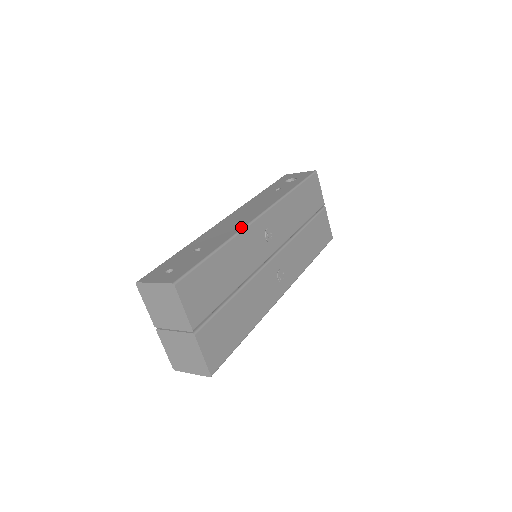
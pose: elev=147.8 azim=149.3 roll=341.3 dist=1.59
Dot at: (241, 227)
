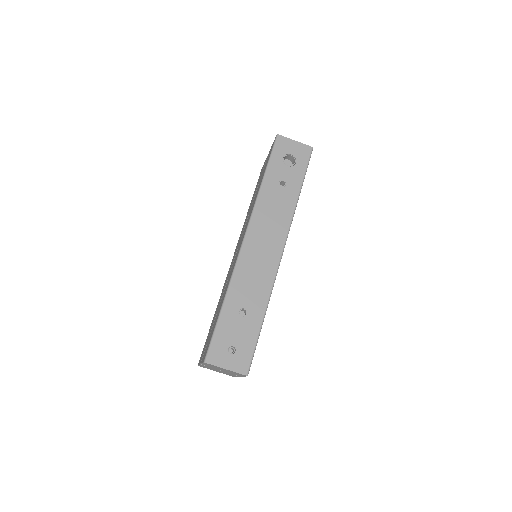
Dot at: (273, 277)
